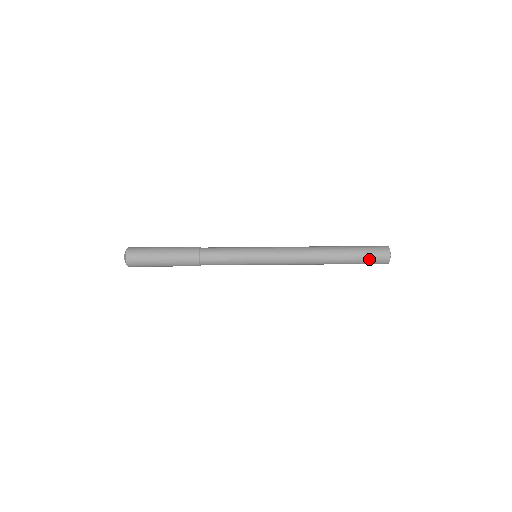
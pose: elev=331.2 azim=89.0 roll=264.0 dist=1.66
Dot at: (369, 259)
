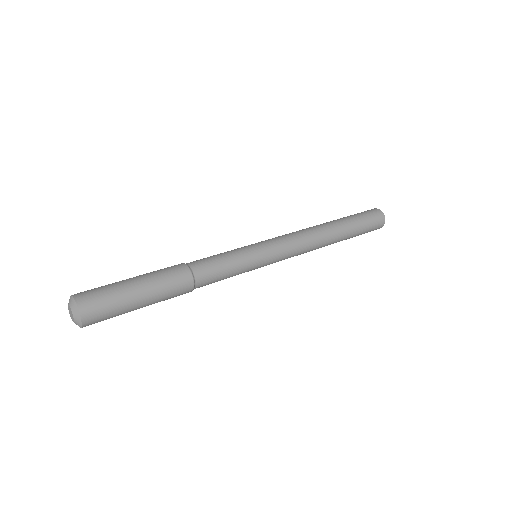
Dot at: occluded
